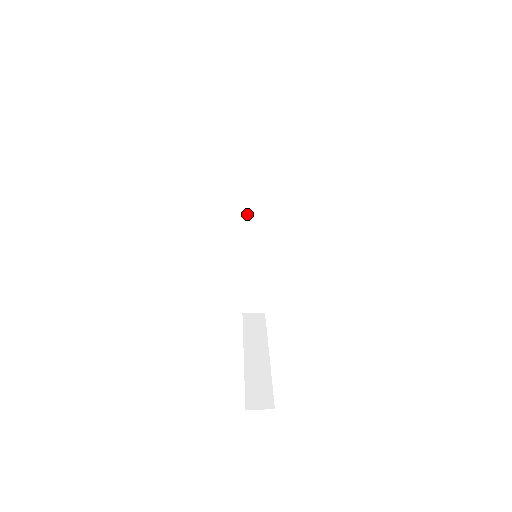
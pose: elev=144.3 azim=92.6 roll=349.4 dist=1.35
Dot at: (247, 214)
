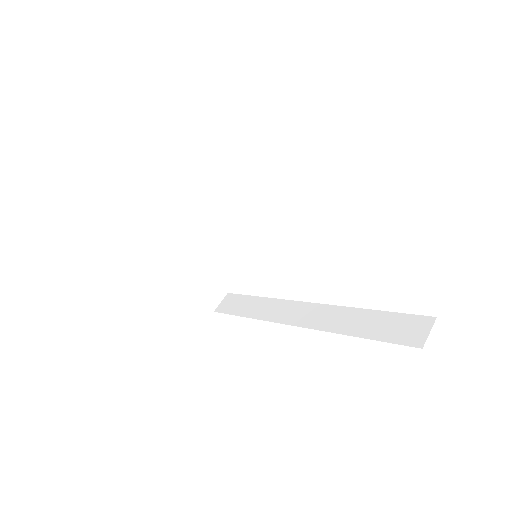
Dot at: occluded
